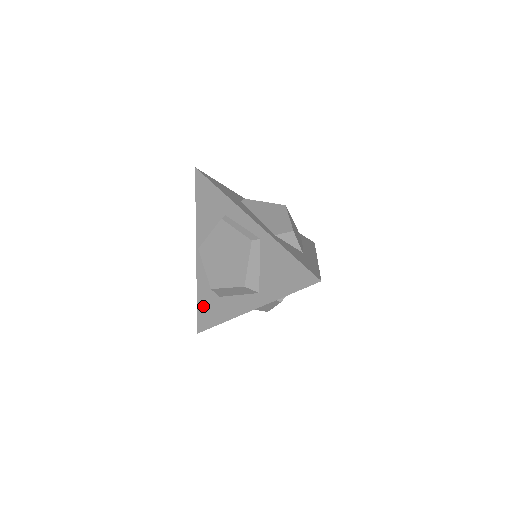
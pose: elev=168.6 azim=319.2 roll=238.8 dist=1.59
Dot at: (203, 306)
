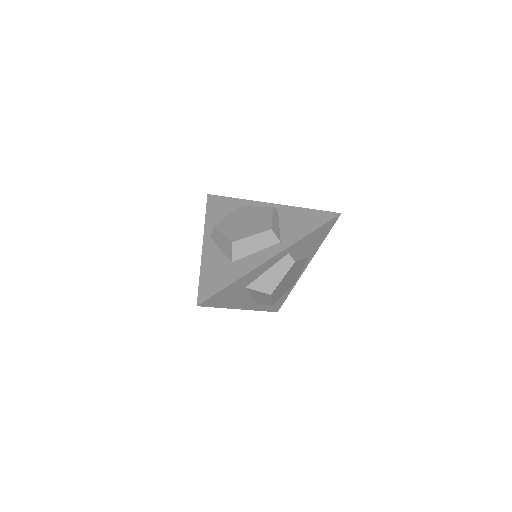
Dot at: (208, 278)
